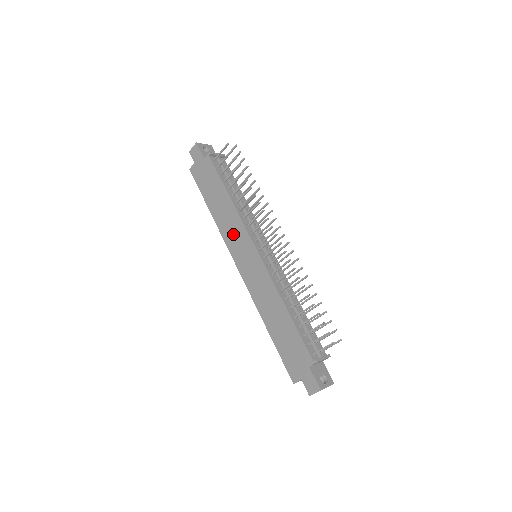
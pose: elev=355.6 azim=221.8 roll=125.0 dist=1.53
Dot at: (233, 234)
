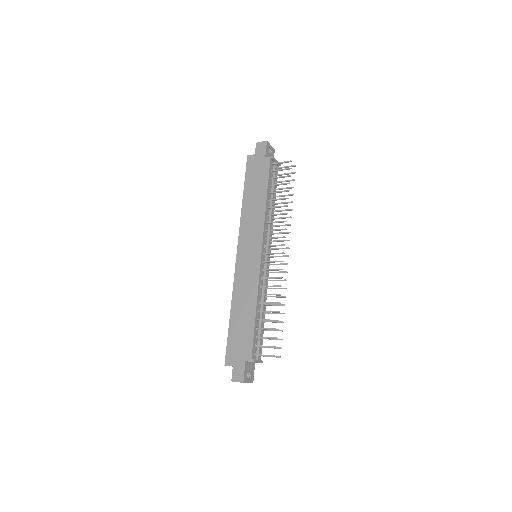
Dot at: (250, 229)
